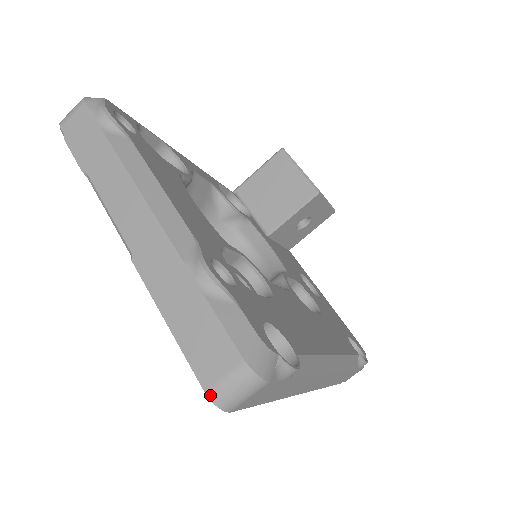
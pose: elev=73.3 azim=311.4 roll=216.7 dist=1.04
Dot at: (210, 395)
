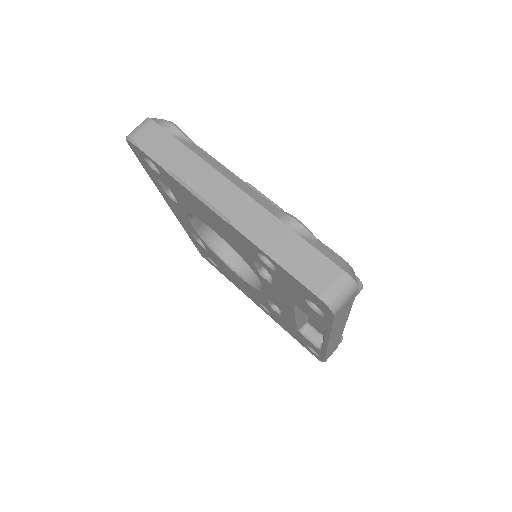
Dot at: (325, 300)
